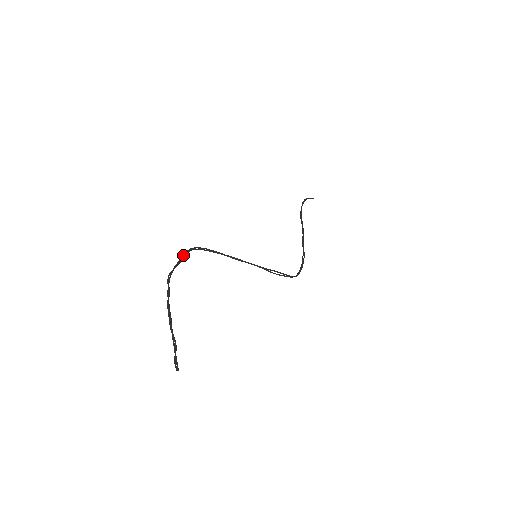
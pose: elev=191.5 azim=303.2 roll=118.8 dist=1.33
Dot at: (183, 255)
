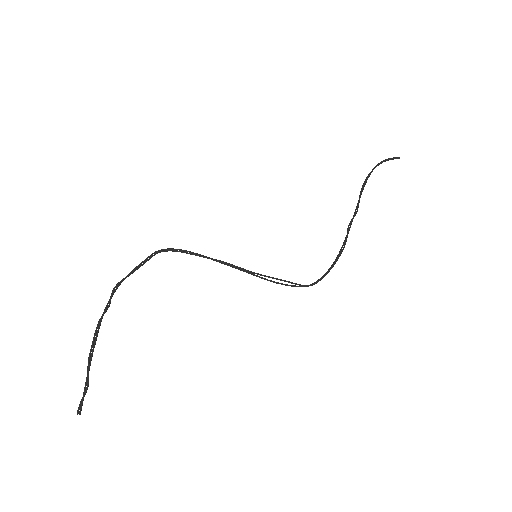
Dot at: occluded
